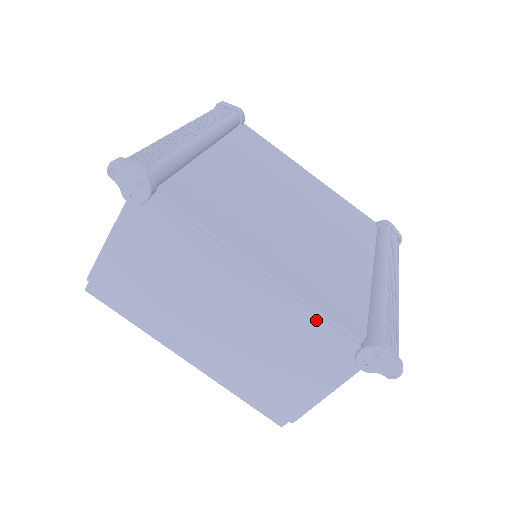
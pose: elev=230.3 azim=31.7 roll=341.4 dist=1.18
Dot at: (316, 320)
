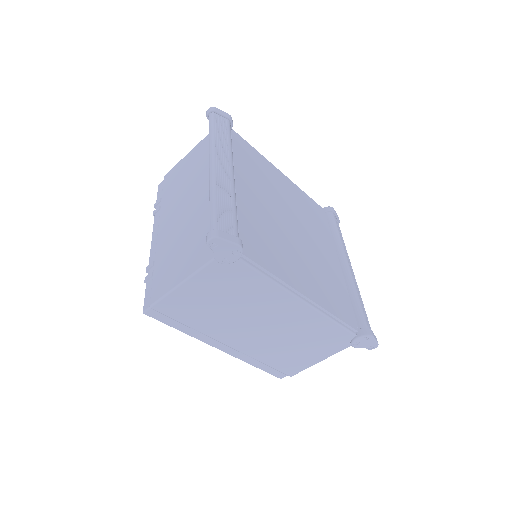
Dot at: (334, 323)
